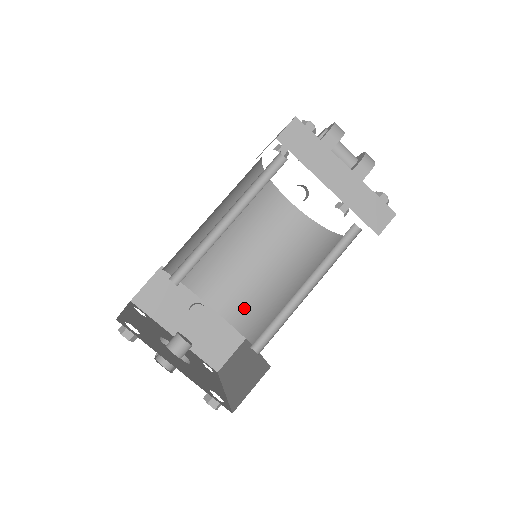
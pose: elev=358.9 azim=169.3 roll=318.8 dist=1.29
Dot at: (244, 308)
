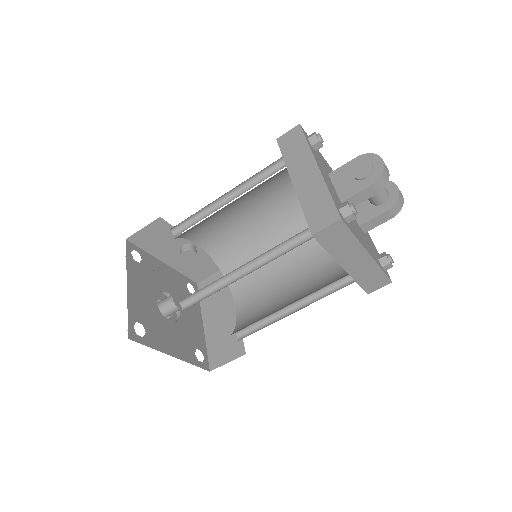
Dot at: (232, 256)
